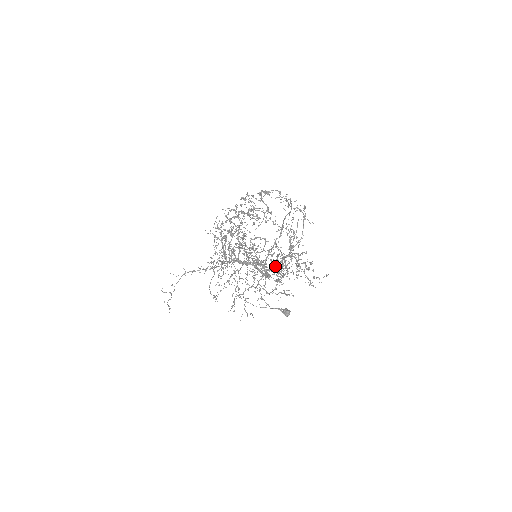
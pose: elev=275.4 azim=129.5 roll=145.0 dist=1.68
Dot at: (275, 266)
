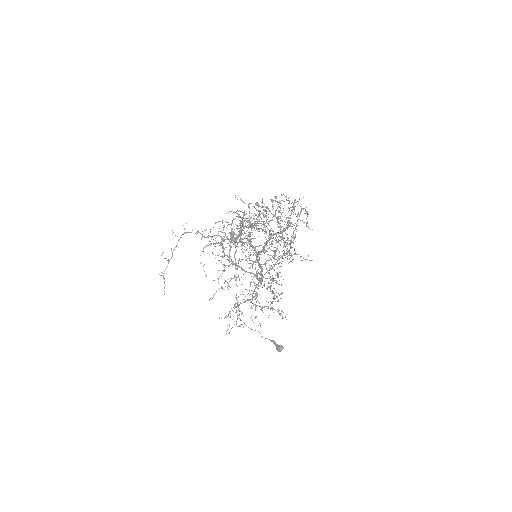
Dot at: (264, 246)
